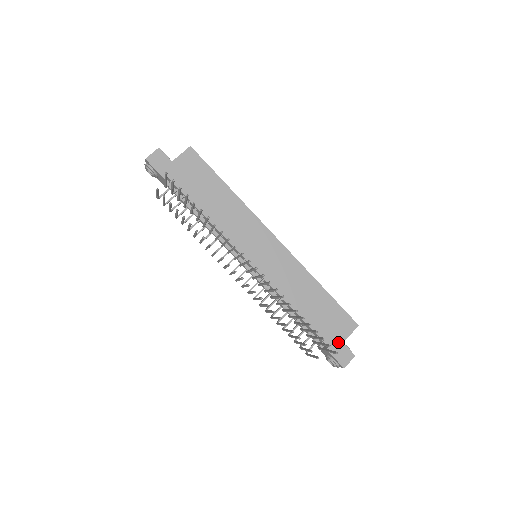
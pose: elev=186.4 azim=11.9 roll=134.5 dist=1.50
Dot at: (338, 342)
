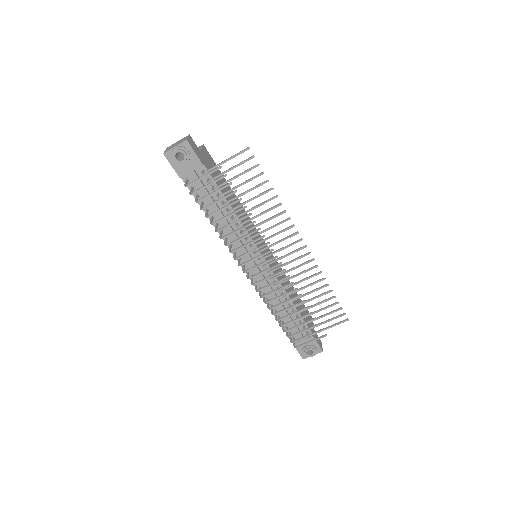
Dot at: (313, 330)
